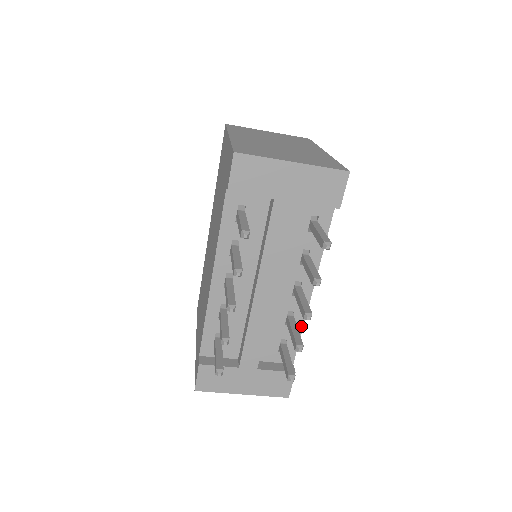
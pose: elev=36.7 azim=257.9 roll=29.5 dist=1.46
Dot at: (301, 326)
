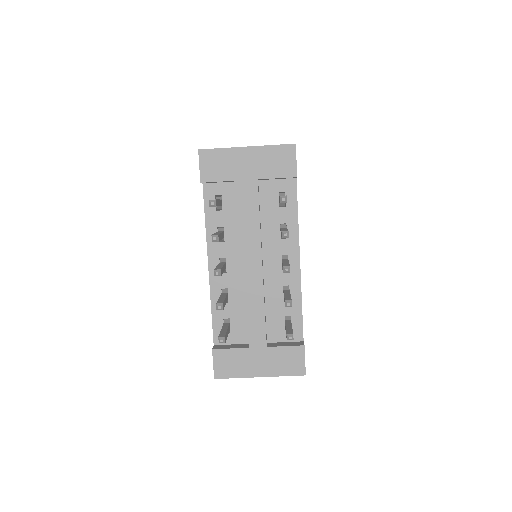
Dot at: (299, 299)
